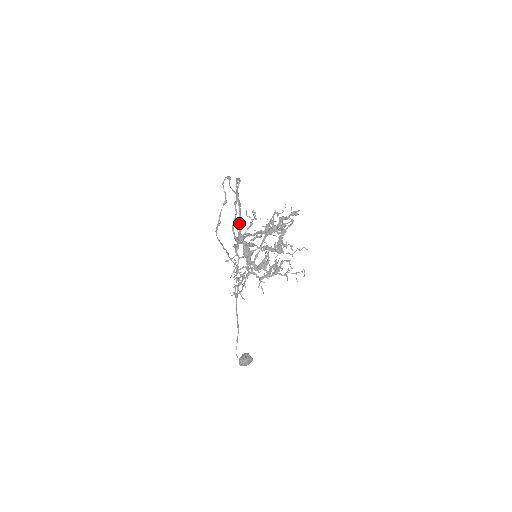
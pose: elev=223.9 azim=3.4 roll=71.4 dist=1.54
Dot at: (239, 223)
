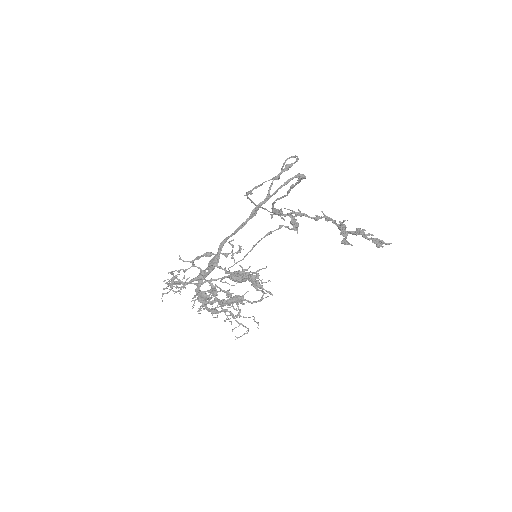
Dot at: (232, 233)
